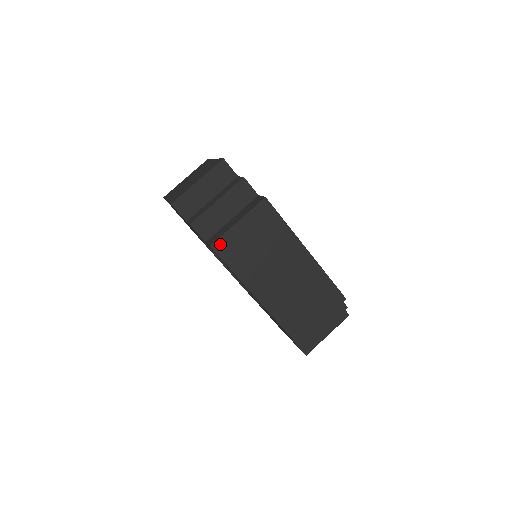
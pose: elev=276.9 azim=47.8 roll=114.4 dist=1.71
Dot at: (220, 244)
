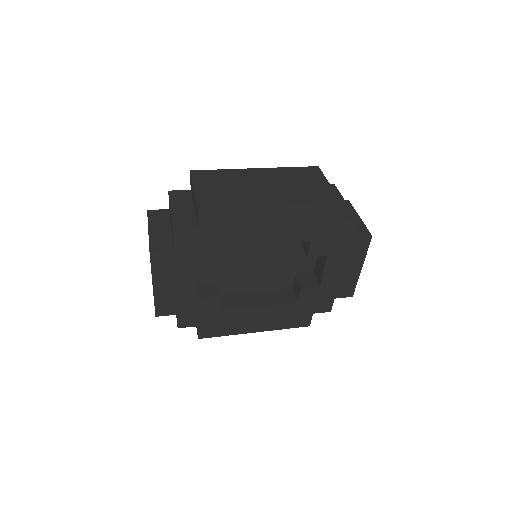
Dot at: (202, 204)
